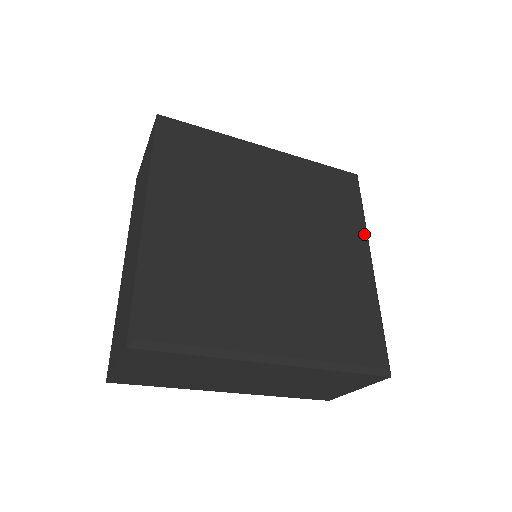
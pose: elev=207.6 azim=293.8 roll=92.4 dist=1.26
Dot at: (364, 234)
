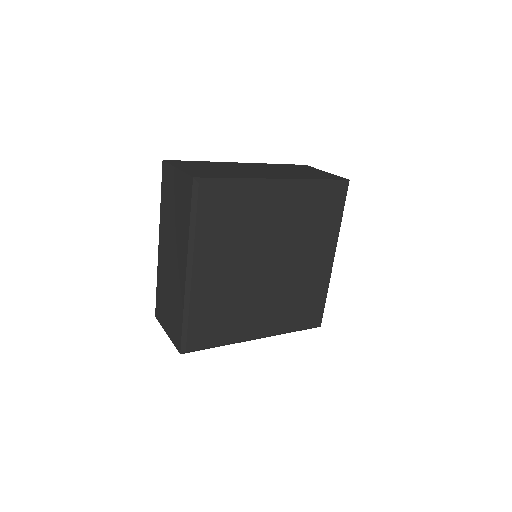
Dot at: (336, 240)
